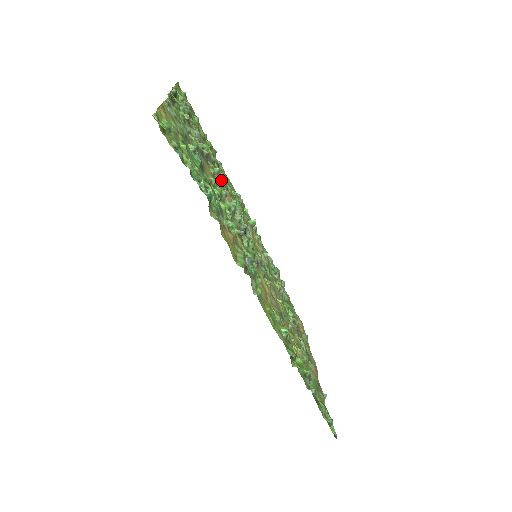
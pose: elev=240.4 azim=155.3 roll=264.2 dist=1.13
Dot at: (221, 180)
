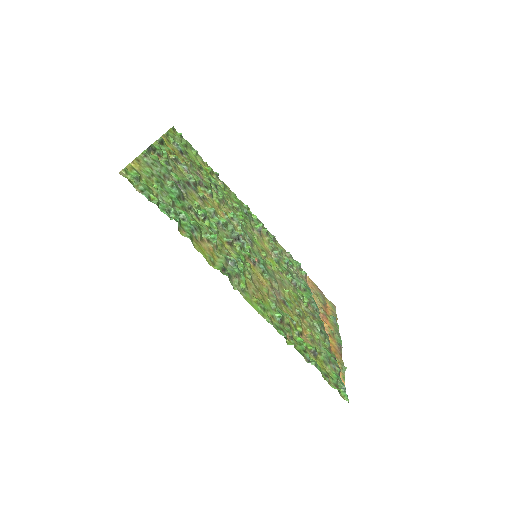
Dot at: (216, 199)
